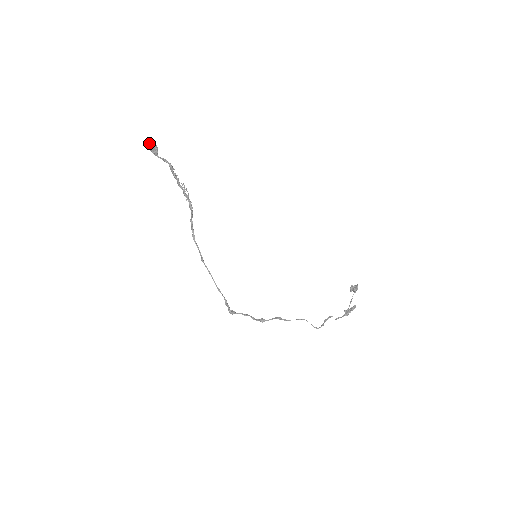
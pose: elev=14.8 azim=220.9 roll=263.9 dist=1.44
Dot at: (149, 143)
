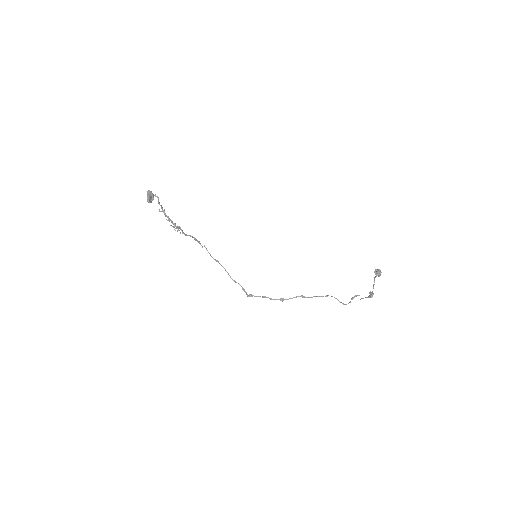
Dot at: (148, 192)
